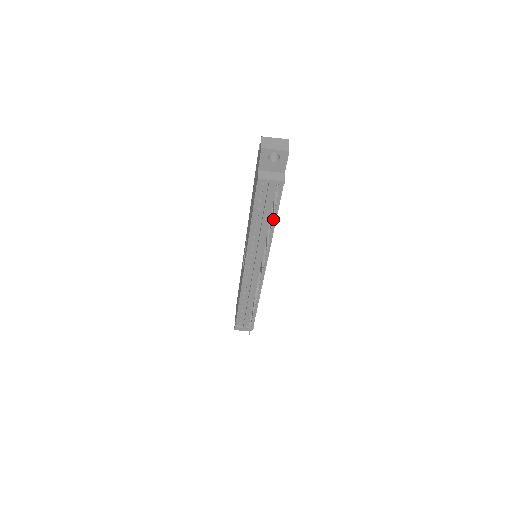
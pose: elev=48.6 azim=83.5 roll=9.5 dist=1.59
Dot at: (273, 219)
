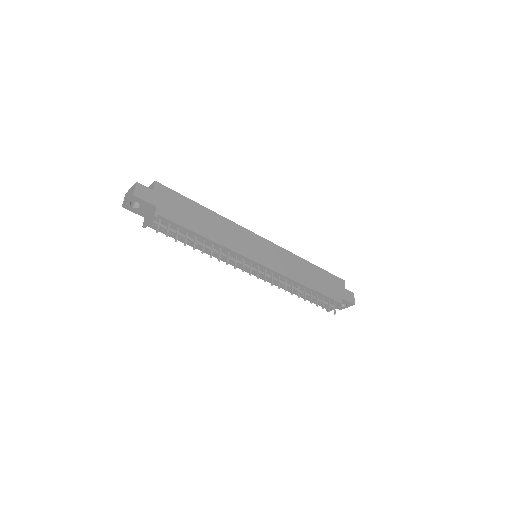
Dot at: (200, 237)
